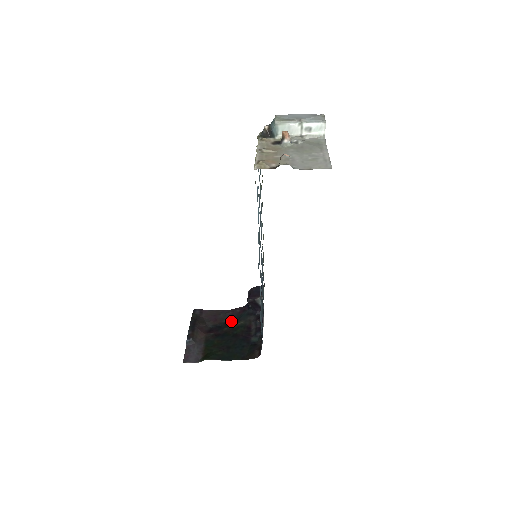
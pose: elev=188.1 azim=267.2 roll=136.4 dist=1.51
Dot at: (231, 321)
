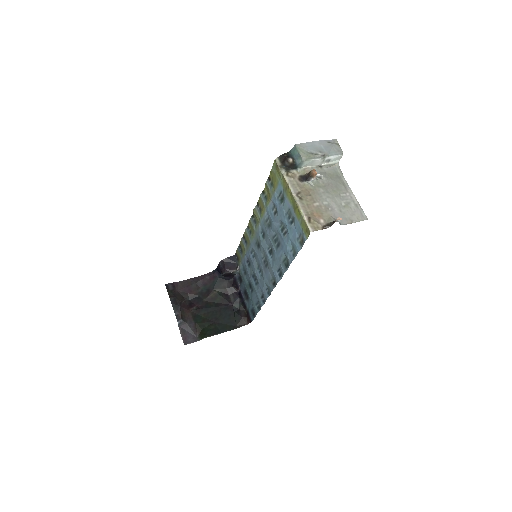
Dot at: (206, 290)
